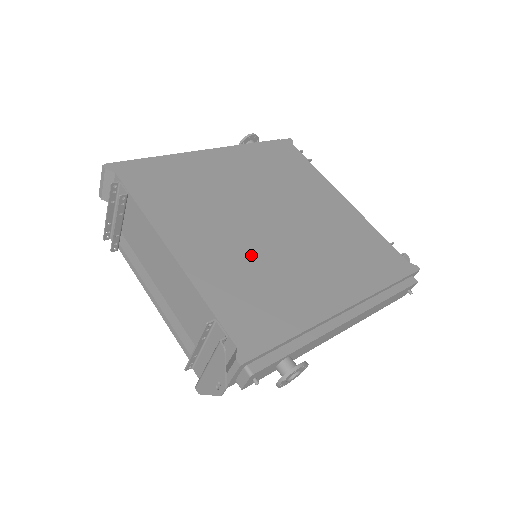
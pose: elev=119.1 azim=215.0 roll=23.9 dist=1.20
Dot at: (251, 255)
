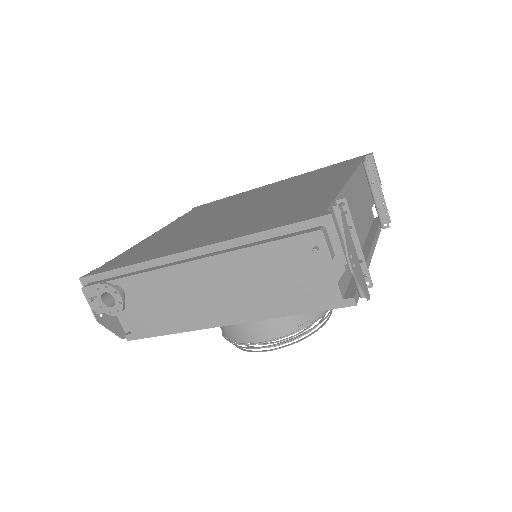
Dot at: (186, 230)
